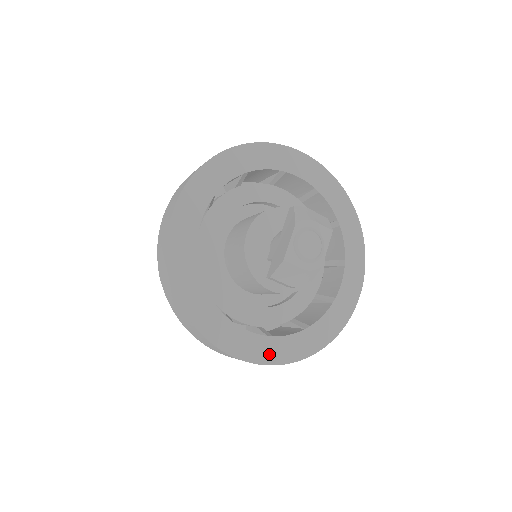
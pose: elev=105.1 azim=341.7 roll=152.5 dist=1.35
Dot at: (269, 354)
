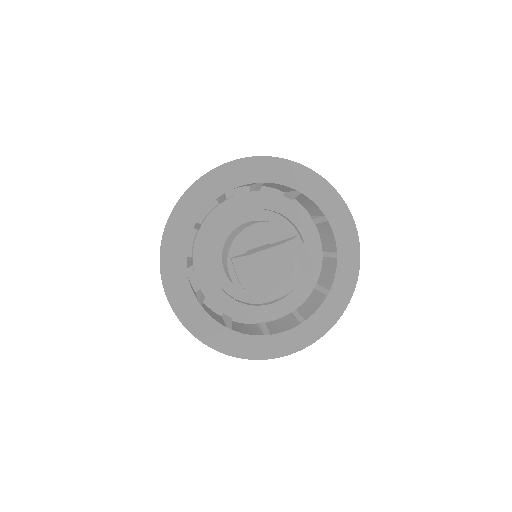
Dot at: (186, 312)
